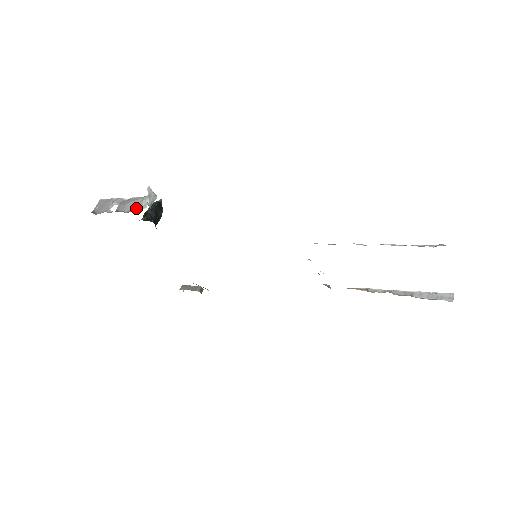
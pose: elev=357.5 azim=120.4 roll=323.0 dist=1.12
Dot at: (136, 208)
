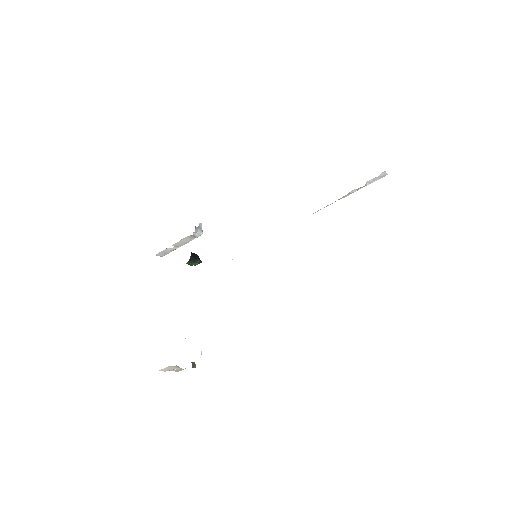
Dot at: occluded
